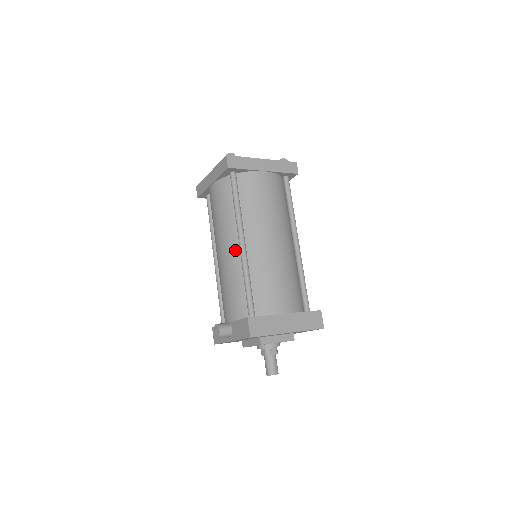
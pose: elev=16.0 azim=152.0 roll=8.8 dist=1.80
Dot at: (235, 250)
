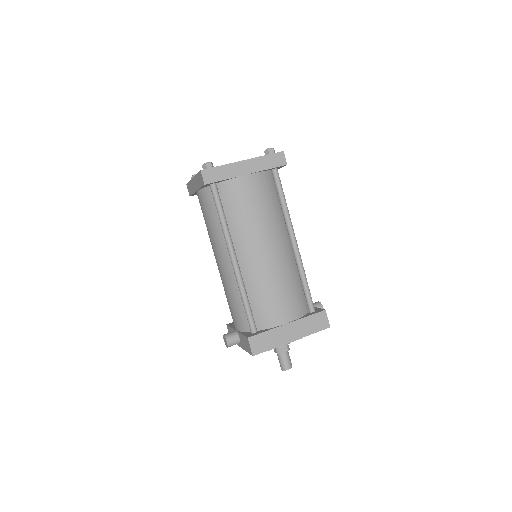
Dot at: (229, 265)
